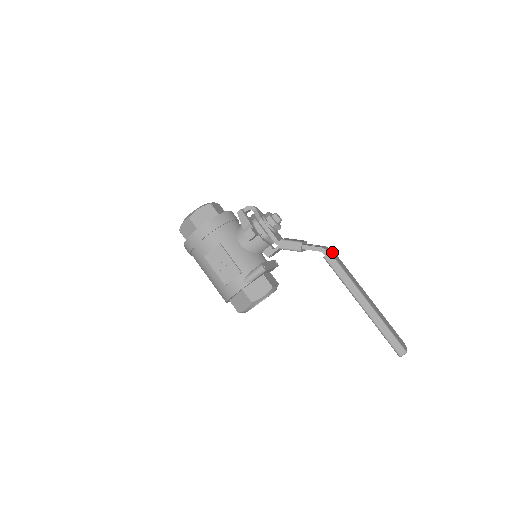
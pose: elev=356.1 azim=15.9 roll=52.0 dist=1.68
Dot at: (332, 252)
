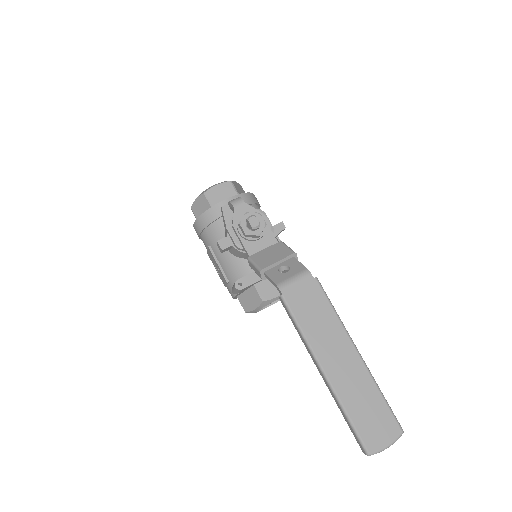
Dot at: (296, 289)
